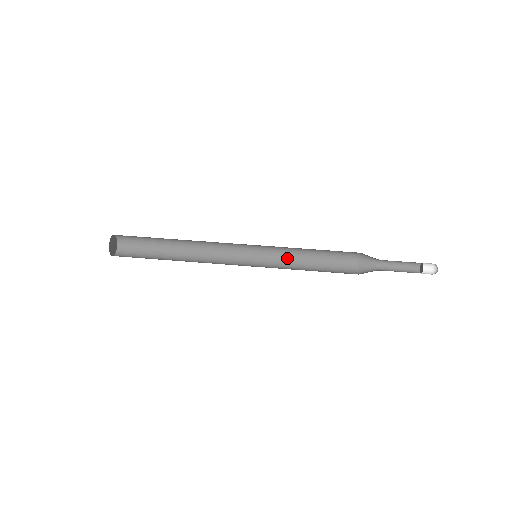
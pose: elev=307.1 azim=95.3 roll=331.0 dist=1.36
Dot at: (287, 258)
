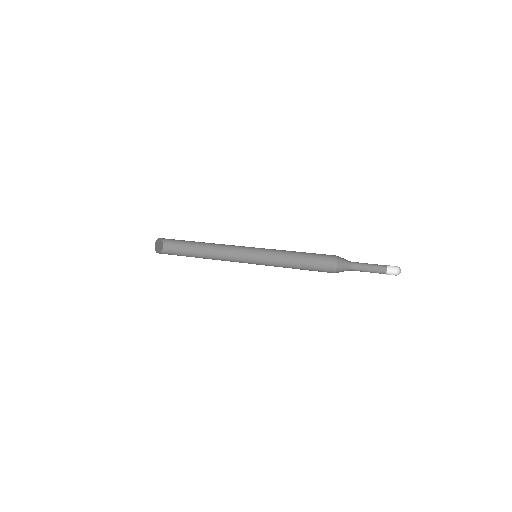
Dot at: (282, 256)
